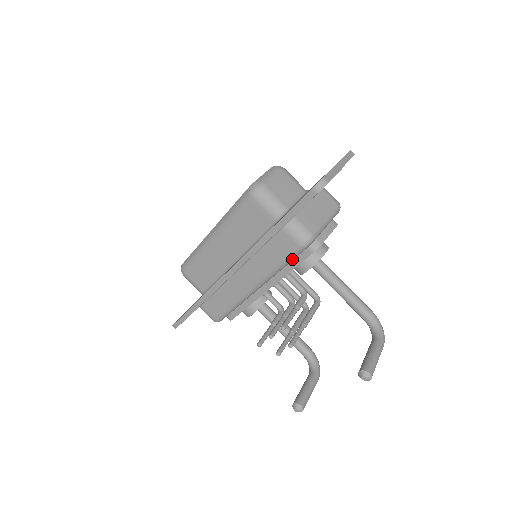
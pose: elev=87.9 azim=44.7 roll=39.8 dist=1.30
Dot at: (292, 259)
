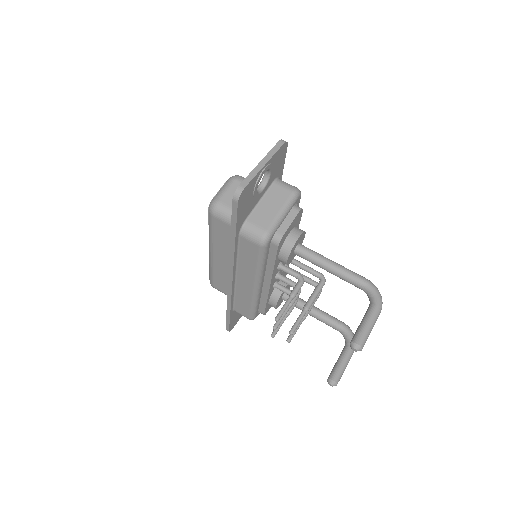
Dot at: (263, 257)
